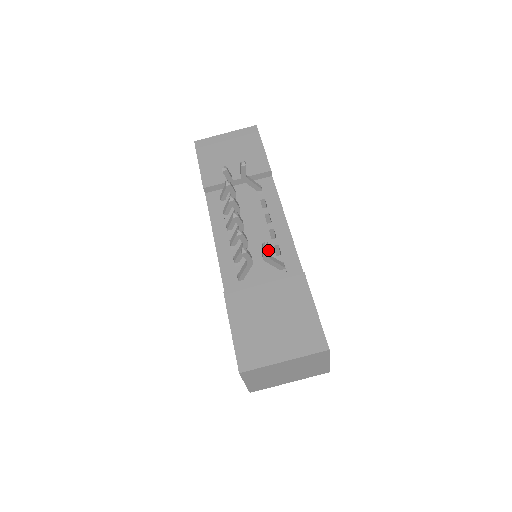
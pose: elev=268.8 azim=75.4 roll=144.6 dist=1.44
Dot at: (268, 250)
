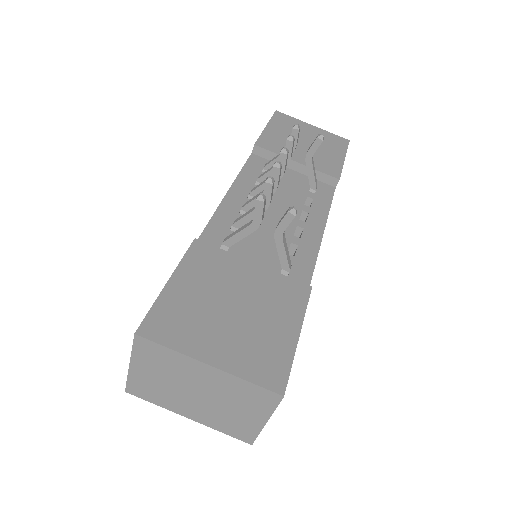
Dot at: (290, 221)
